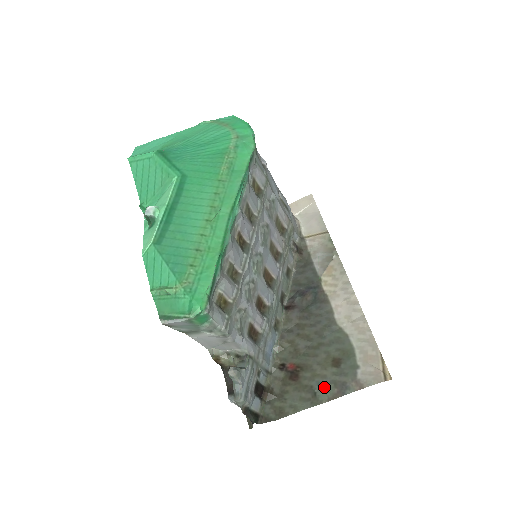
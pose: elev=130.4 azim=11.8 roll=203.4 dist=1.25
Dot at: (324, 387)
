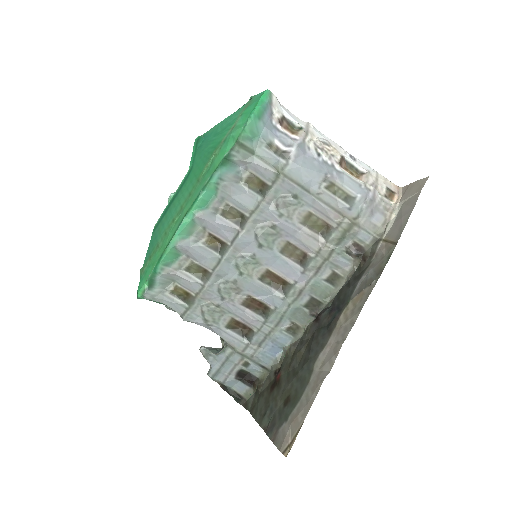
Dot at: (270, 414)
